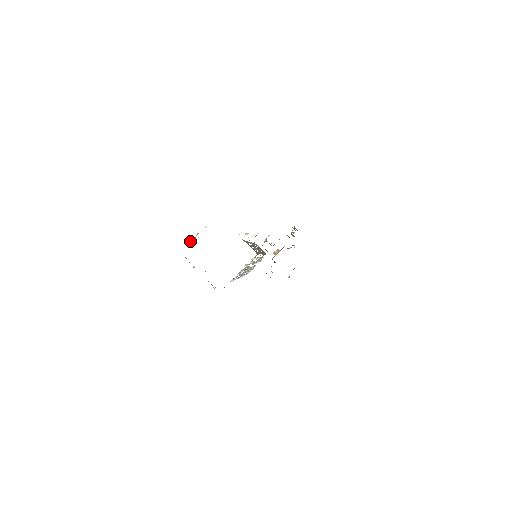
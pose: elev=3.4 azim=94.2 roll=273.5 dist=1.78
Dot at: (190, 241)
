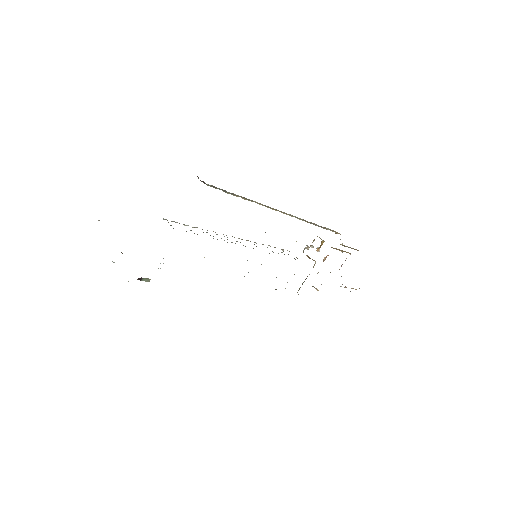
Dot at: occluded
